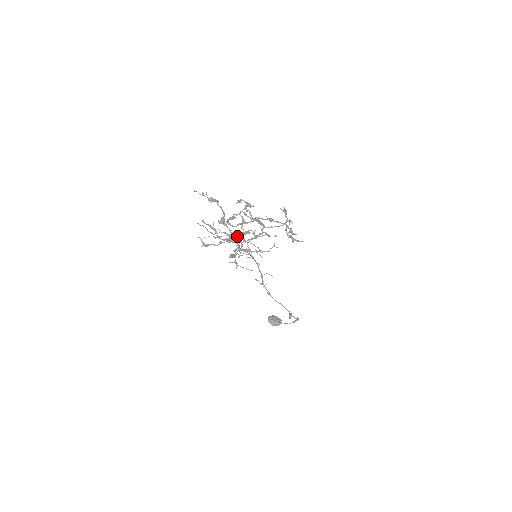
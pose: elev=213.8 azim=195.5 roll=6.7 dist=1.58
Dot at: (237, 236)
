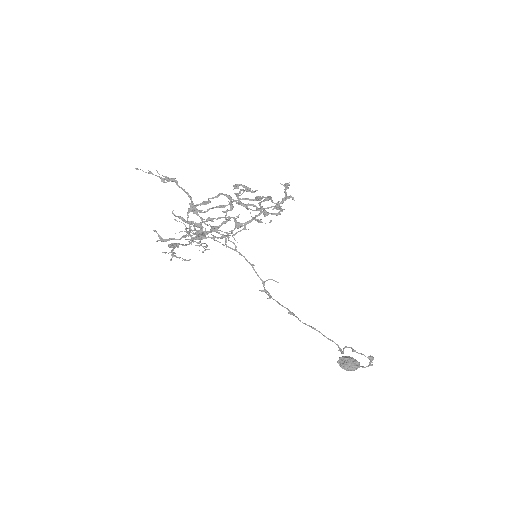
Dot at: (213, 227)
